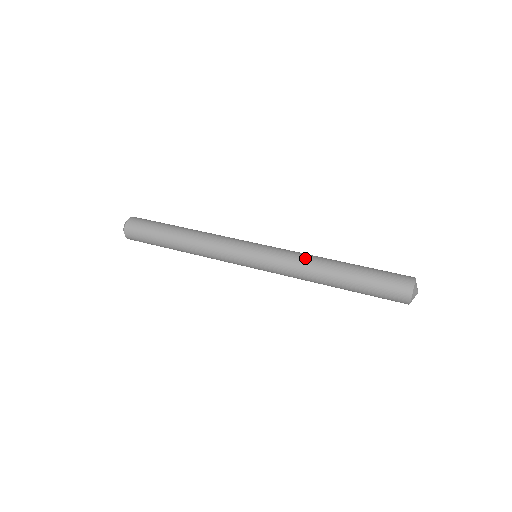
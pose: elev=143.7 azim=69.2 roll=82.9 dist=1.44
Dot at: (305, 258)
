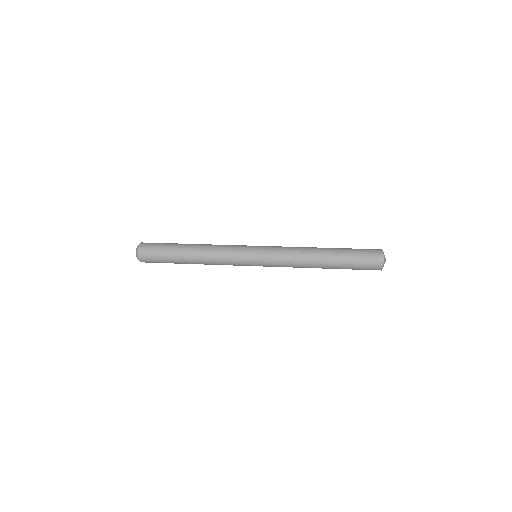
Dot at: (297, 255)
